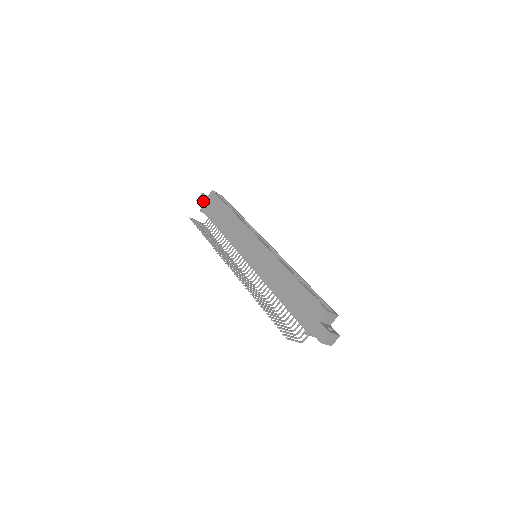
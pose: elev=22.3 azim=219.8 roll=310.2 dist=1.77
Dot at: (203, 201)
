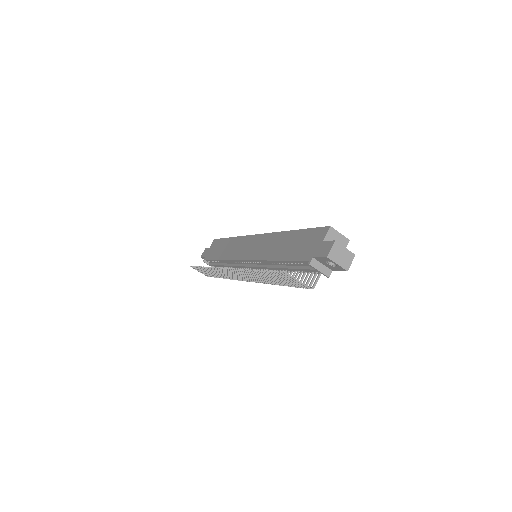
Dot at: (206, 252)
